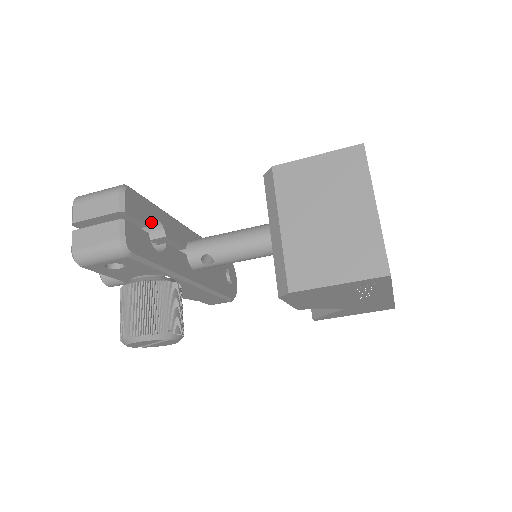
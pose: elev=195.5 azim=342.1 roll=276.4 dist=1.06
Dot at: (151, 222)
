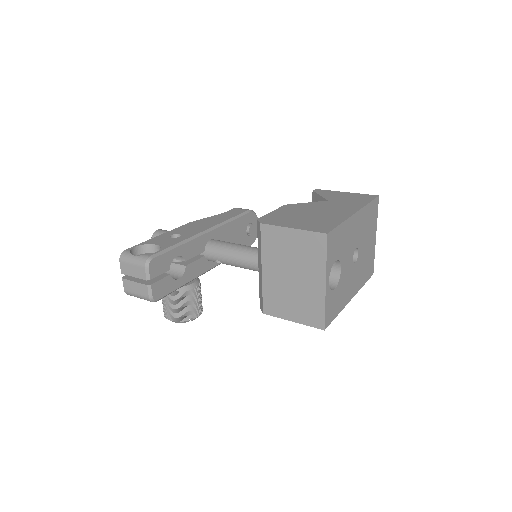
Dot at: occluded
